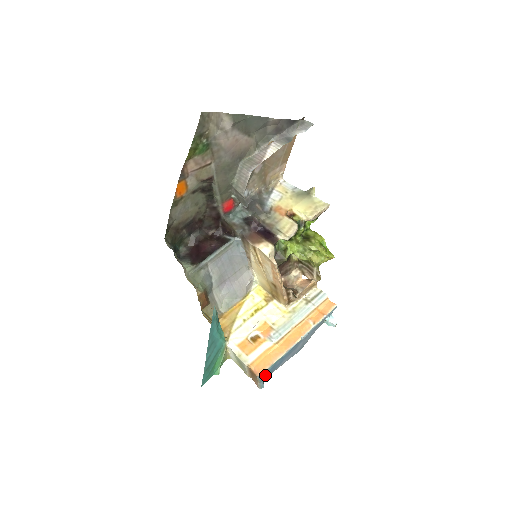
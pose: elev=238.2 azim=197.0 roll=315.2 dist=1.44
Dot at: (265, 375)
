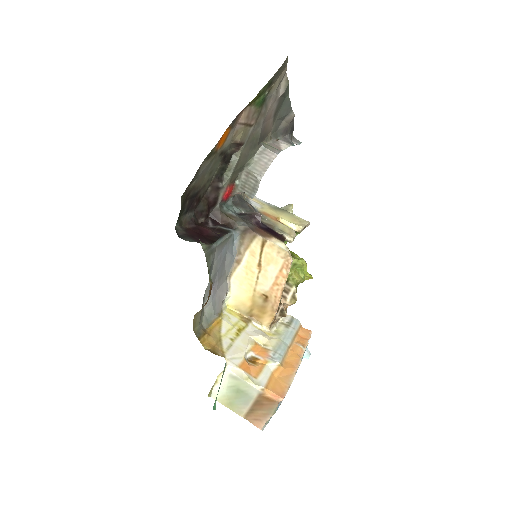
Dot at: occluded
